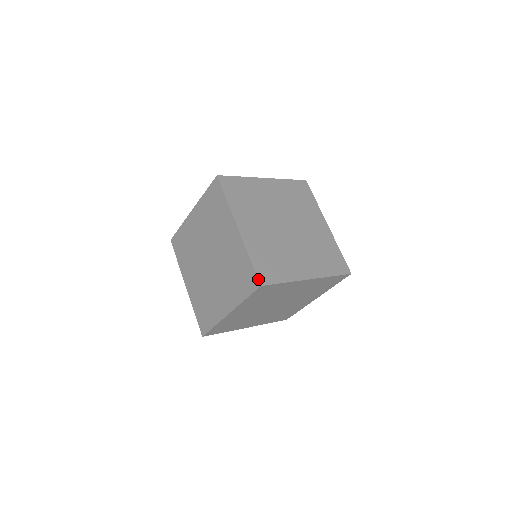
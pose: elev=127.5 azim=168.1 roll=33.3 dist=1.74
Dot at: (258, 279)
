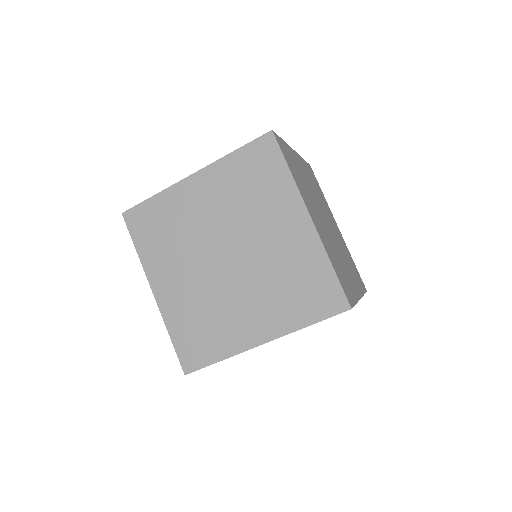
Dot at: (181, 366)
